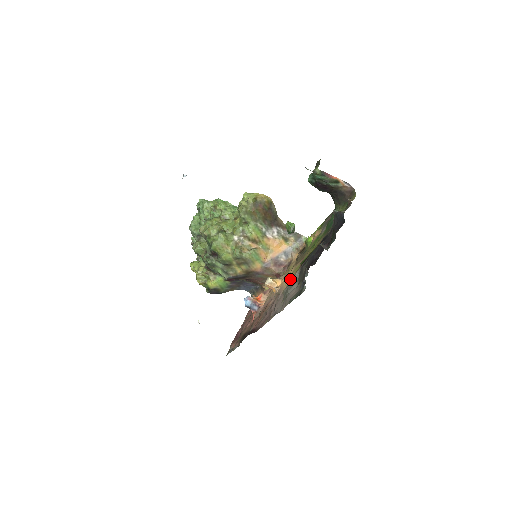
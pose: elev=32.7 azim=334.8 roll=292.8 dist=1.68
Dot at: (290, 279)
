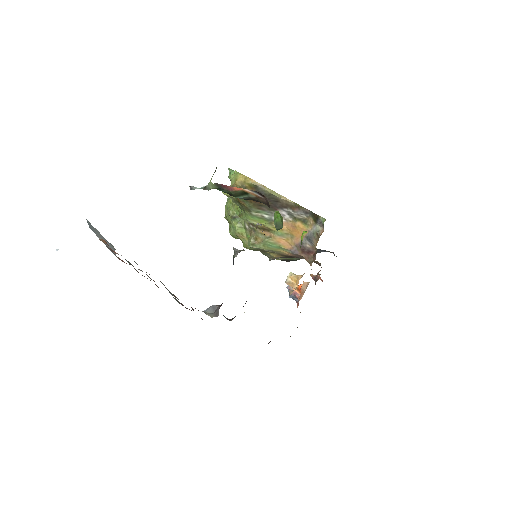
Dot at: occluded
